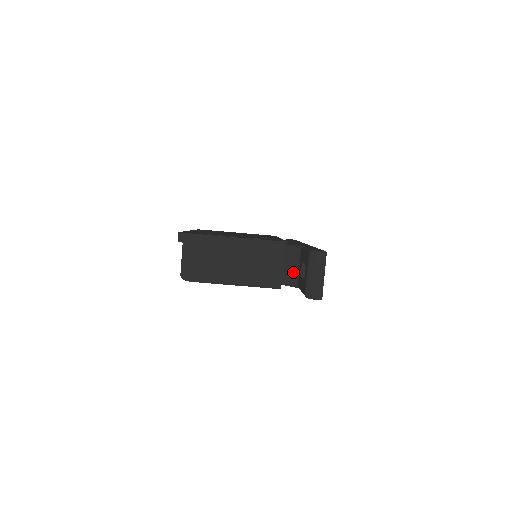
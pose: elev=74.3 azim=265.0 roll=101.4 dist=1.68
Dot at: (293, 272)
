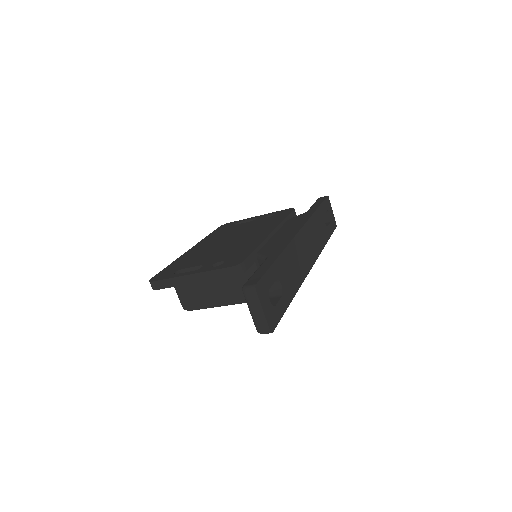
Dot at: occluded
